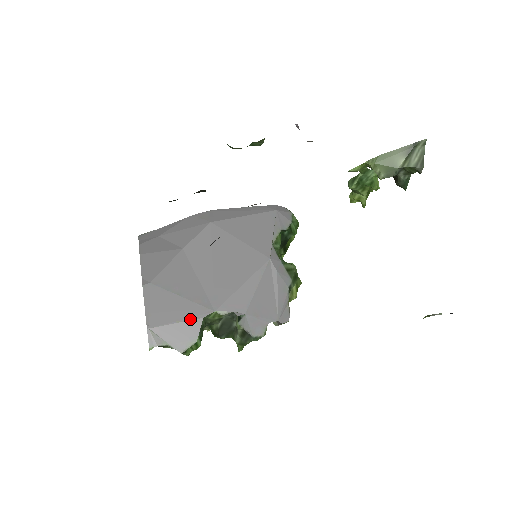
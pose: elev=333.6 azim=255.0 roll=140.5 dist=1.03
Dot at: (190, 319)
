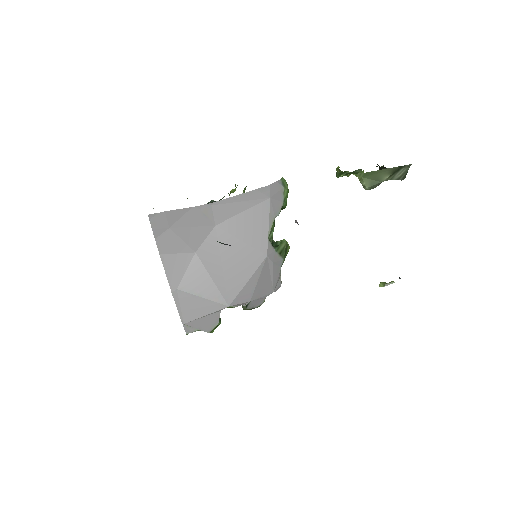
Dot at: (212, 313)
